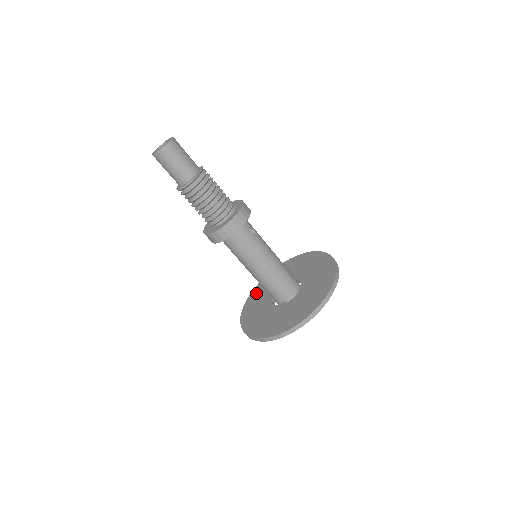
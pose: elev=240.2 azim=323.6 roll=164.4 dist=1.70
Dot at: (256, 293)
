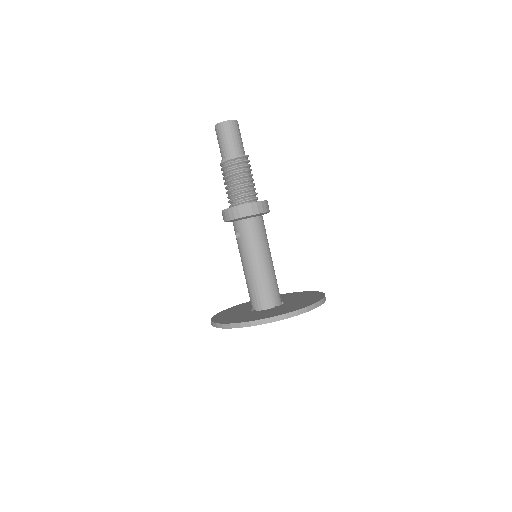
Dot at: (221, 317)
